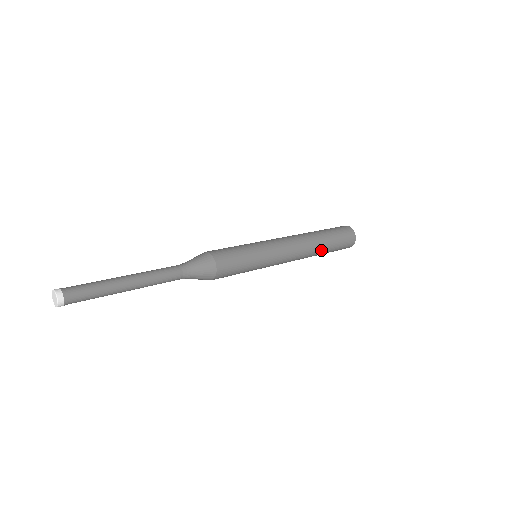
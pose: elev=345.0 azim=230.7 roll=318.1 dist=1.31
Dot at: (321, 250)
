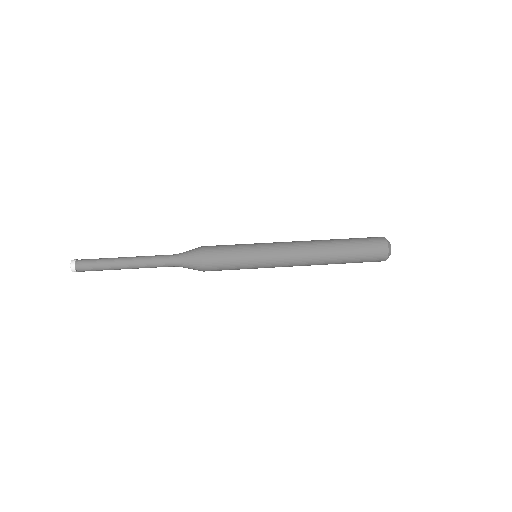
Dot at: occluded
